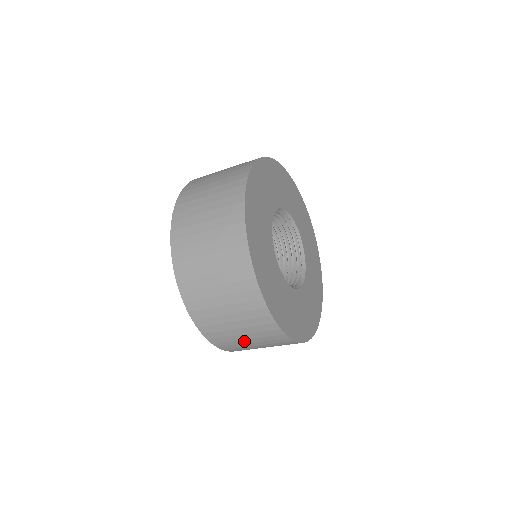
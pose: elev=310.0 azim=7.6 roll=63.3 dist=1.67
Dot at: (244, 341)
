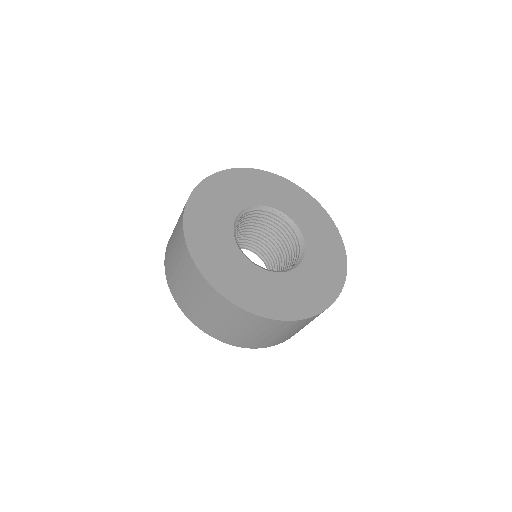
Dot at: (177, 273)
